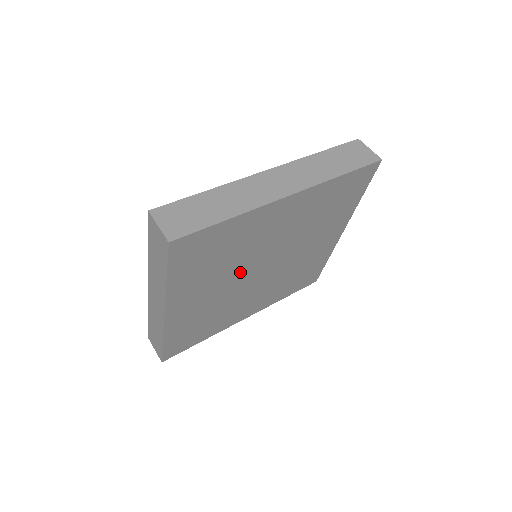
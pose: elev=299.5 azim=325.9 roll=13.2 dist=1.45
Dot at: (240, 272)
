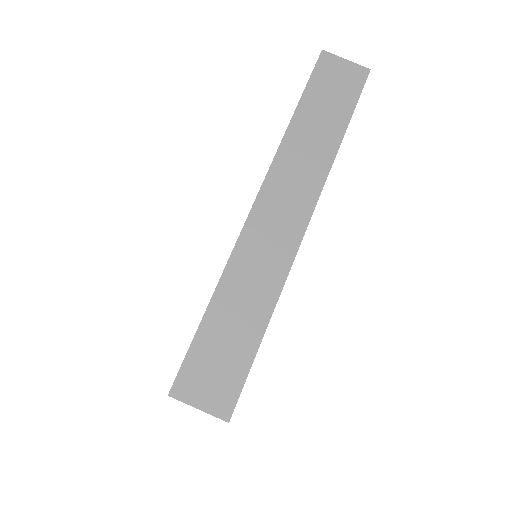
Dot at: occluded
